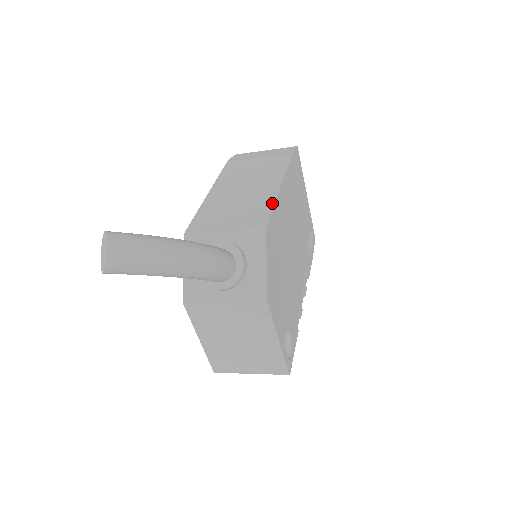
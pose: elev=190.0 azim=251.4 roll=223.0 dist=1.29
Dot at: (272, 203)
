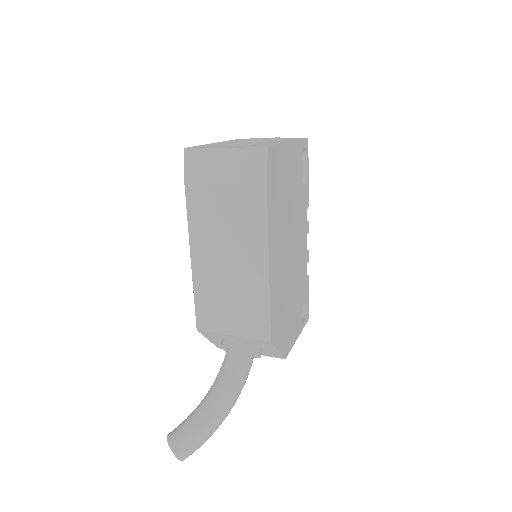
Dot at: (267, 302)
